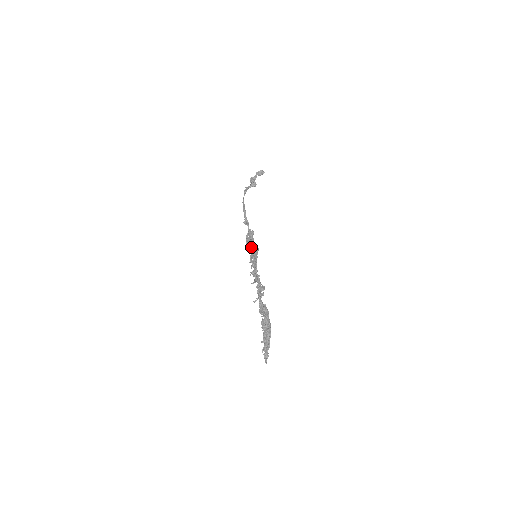
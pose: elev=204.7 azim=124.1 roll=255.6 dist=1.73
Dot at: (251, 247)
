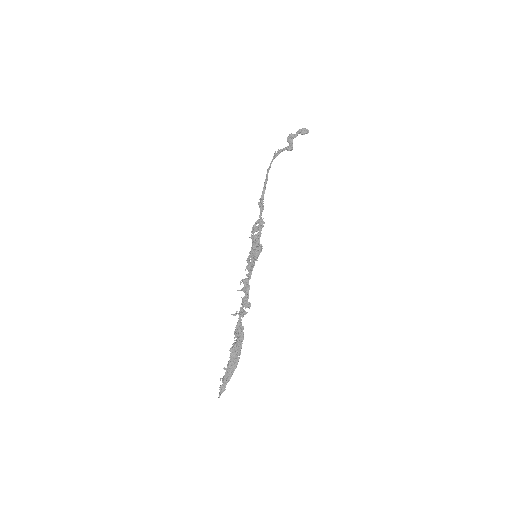
Dot at: (254, 243)
